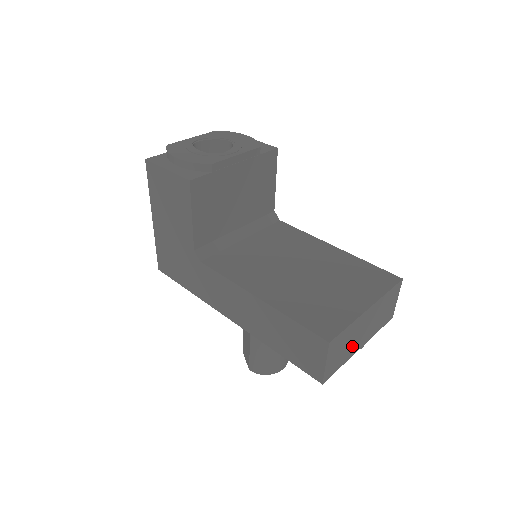
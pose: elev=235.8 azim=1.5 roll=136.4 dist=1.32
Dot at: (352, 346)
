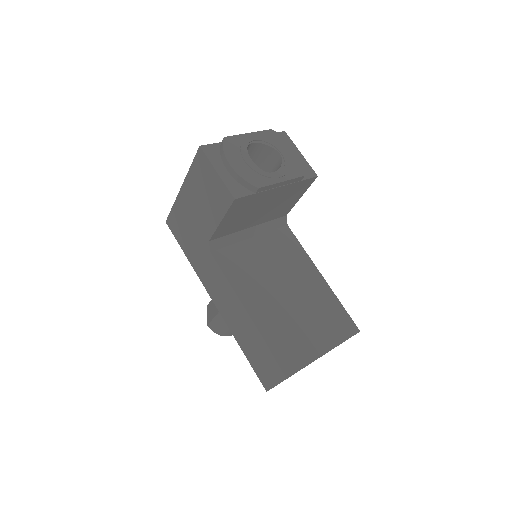
Dot at: occluded
